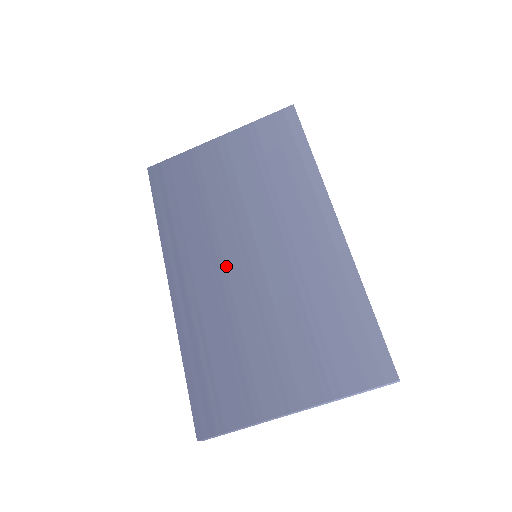
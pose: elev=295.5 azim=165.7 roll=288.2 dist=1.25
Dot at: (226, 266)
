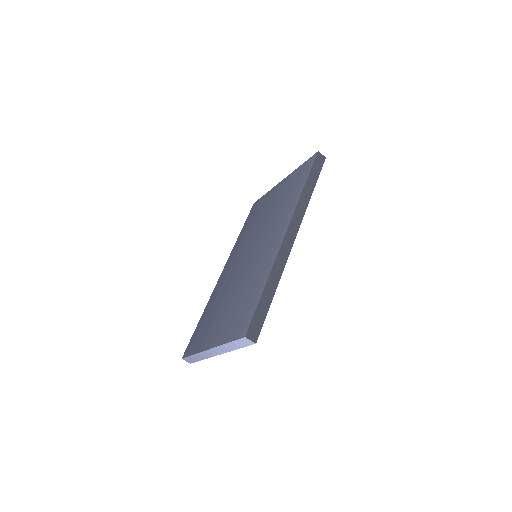
Dot at: (241, 261)
